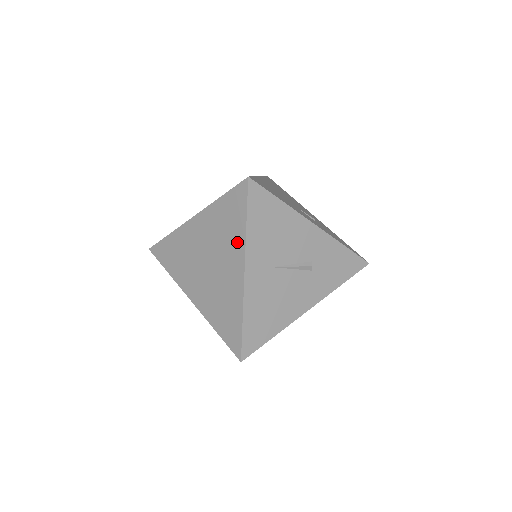
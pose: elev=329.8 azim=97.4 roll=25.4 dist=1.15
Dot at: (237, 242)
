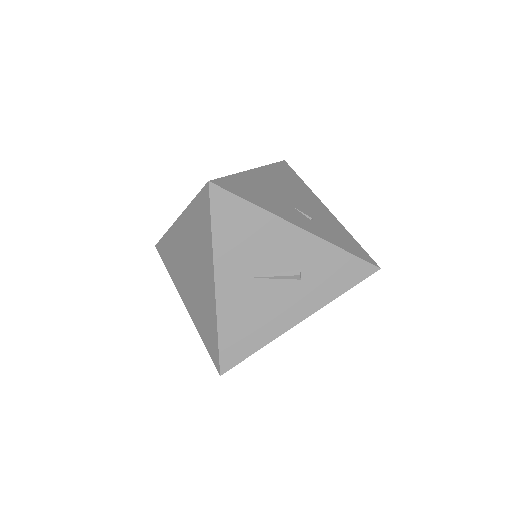
Dot at: (207, 251)
